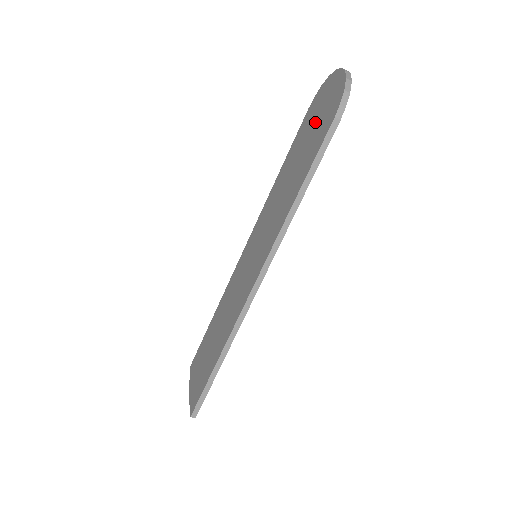
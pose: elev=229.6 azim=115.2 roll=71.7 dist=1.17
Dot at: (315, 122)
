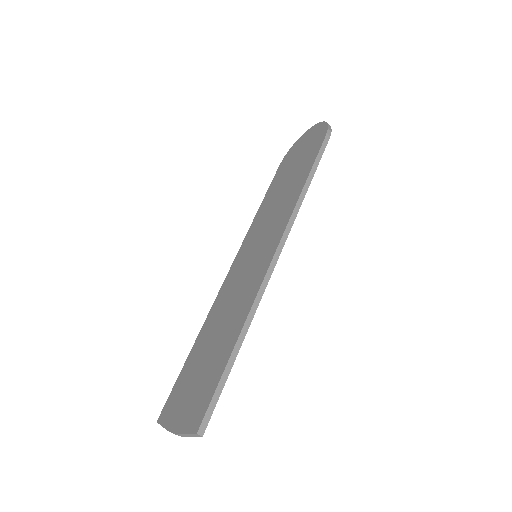
Dot at: (299, 155)
